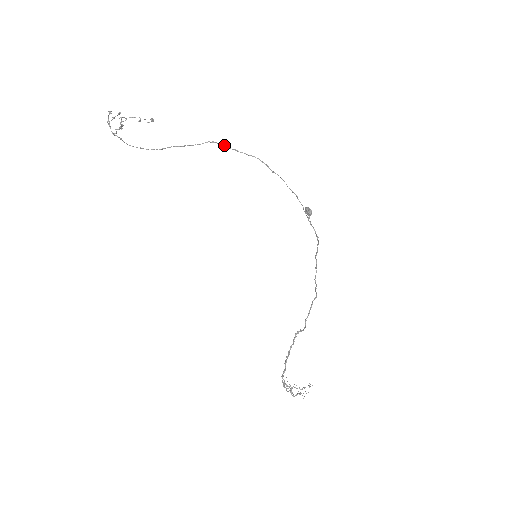
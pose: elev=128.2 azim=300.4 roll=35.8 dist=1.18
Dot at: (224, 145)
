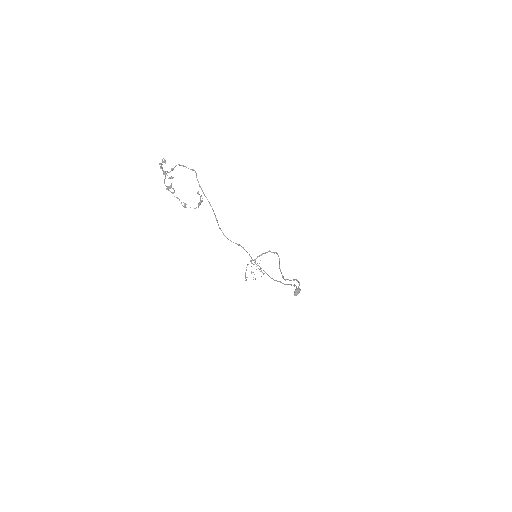
Dot at: occluded
